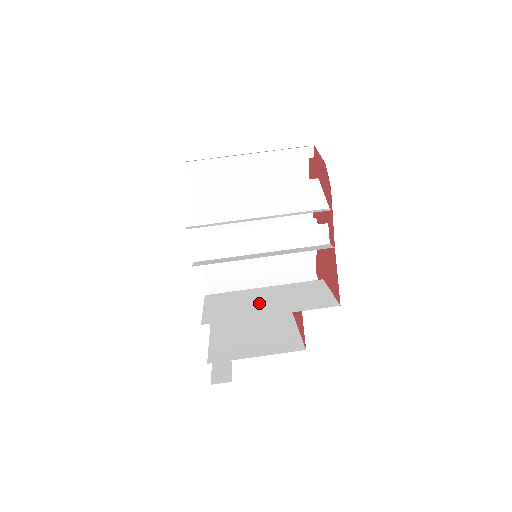
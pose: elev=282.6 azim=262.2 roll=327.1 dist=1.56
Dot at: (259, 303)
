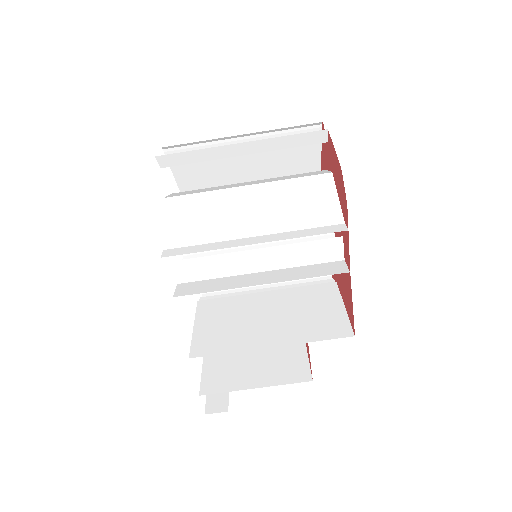
Dot at: (258, 322)
